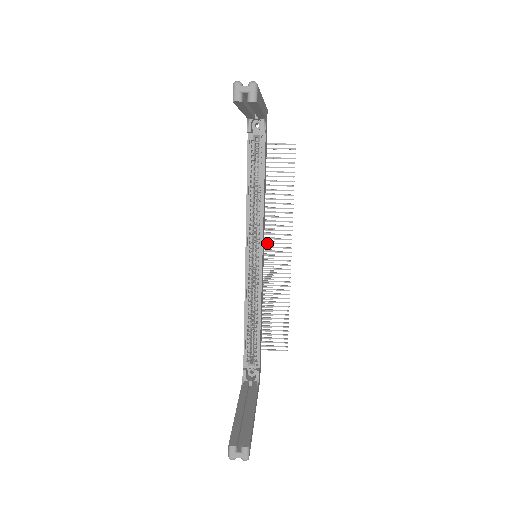
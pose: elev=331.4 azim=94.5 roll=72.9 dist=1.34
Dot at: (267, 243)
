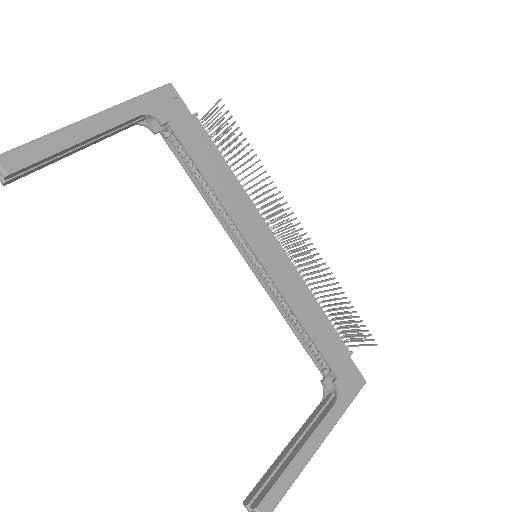
Dot at: (276, 227)
